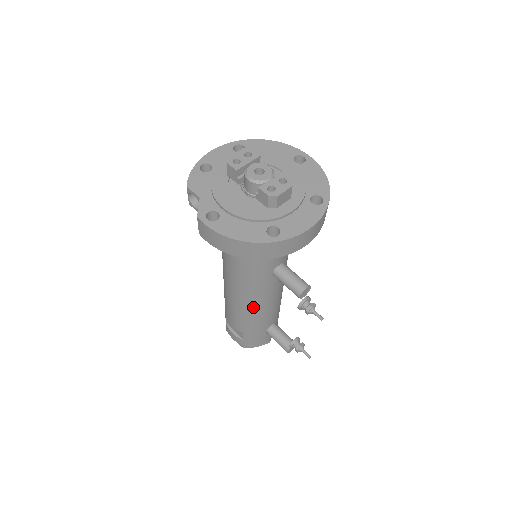
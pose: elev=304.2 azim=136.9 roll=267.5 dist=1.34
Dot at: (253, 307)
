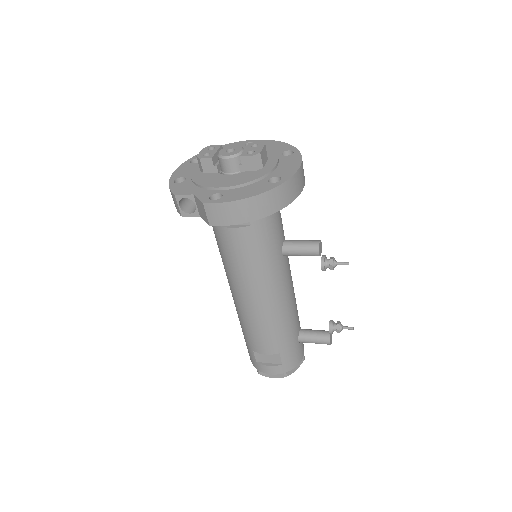
Dot at: (279, 307)
